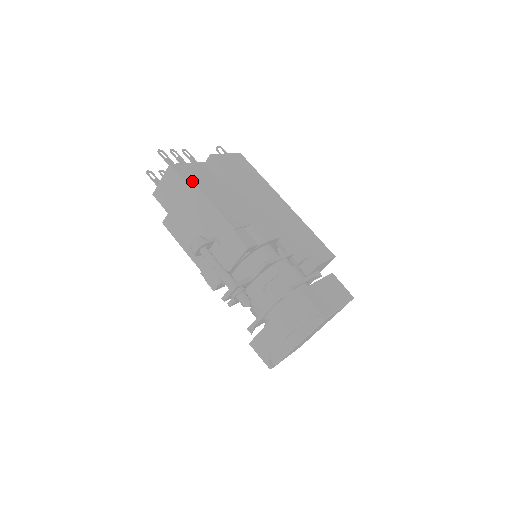
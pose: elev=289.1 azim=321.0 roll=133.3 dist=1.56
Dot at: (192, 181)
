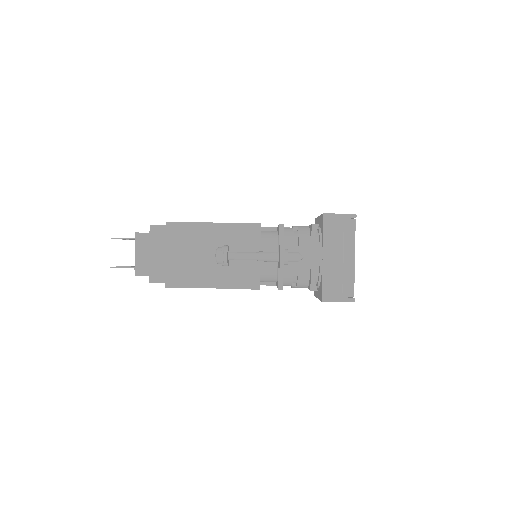
Dot at: (170, 223)
